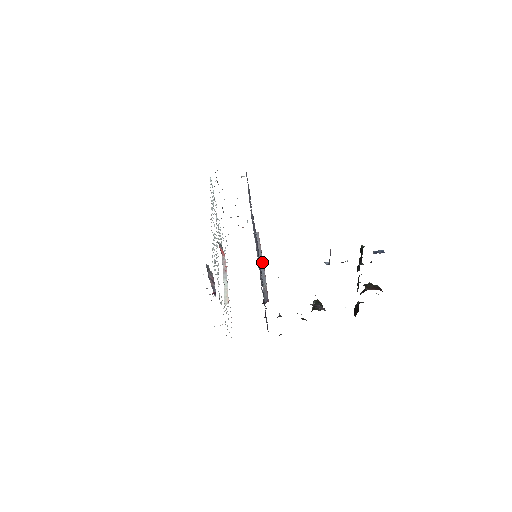
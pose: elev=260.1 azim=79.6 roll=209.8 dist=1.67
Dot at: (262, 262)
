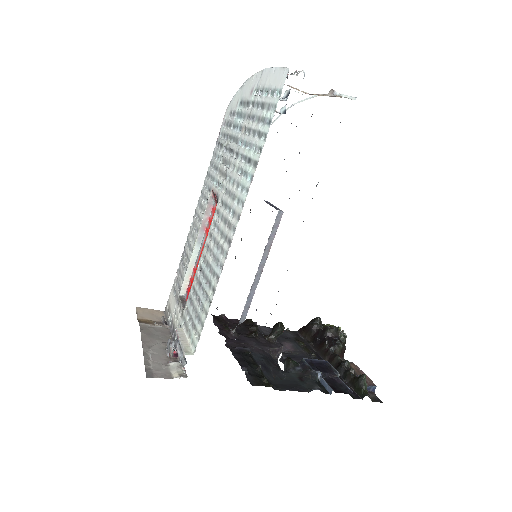
Dot at: (257, 283)
